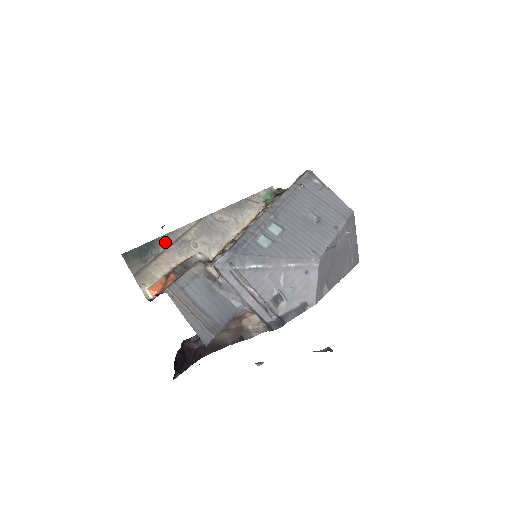
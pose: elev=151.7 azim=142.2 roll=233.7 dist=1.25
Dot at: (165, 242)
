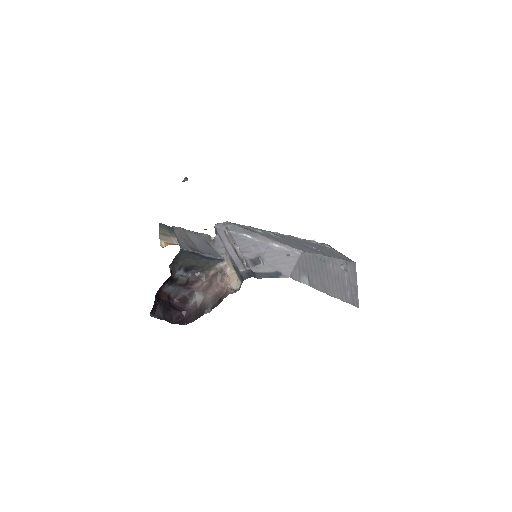
Dot at: occluded
